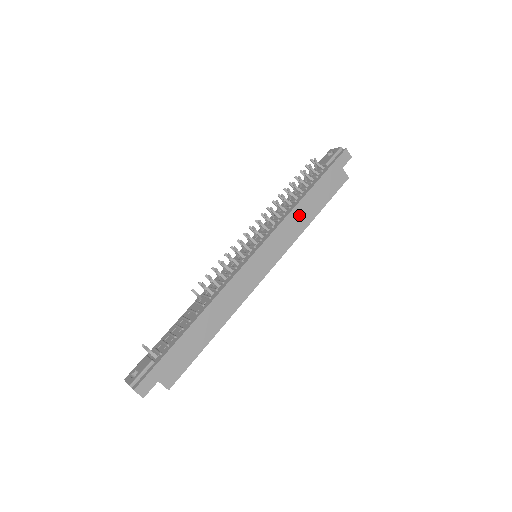
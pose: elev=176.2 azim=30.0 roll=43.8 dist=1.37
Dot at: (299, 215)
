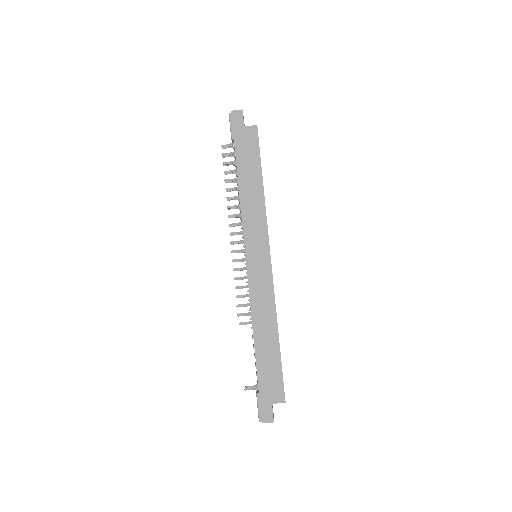
Dot at: (249, 199)
